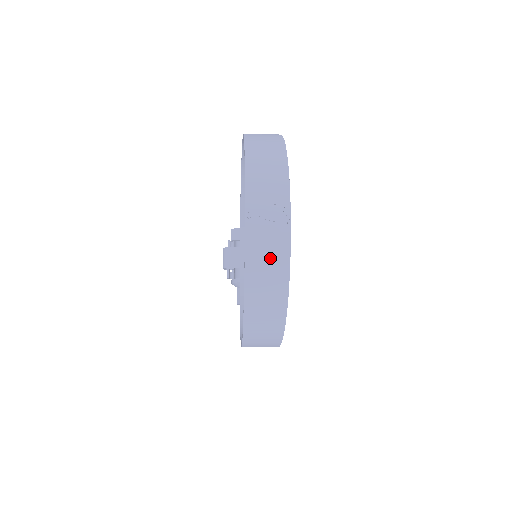
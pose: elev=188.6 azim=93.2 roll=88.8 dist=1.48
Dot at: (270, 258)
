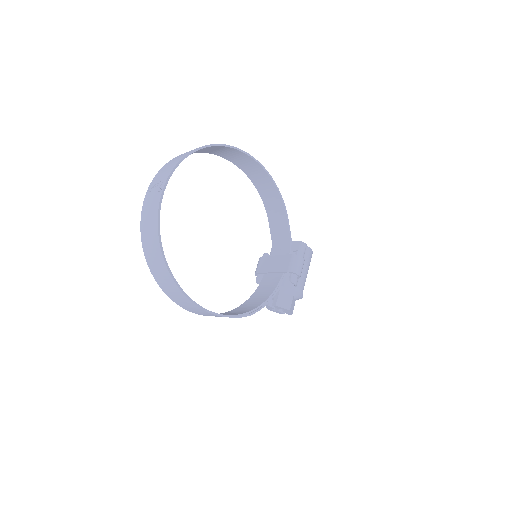
Dot at: (150, 217)
